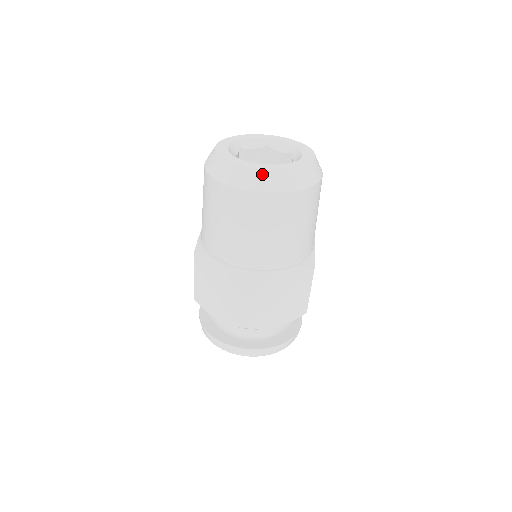
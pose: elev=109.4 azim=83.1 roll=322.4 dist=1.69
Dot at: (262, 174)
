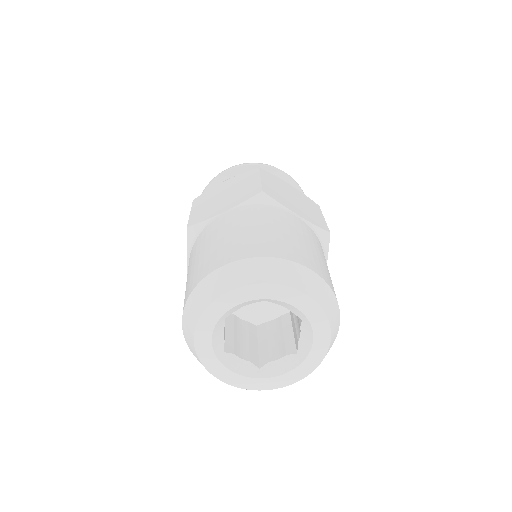
Dot at: (202, 364)
